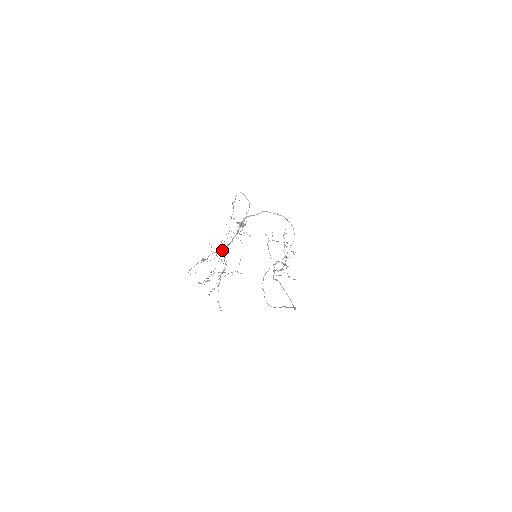
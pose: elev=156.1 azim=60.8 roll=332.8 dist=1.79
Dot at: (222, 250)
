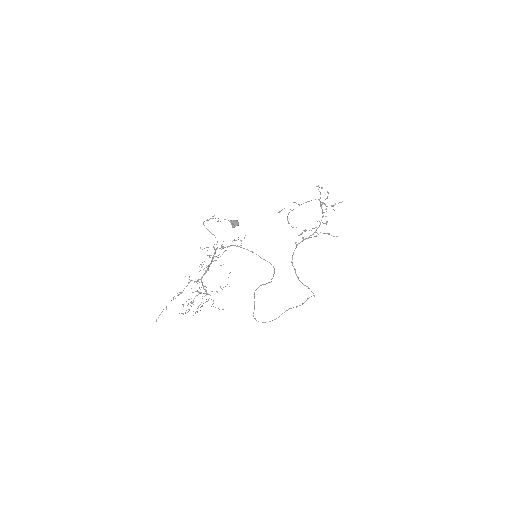
Dot at: occluded
